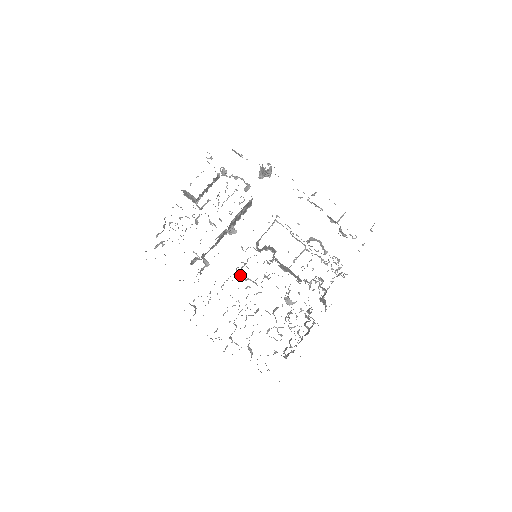
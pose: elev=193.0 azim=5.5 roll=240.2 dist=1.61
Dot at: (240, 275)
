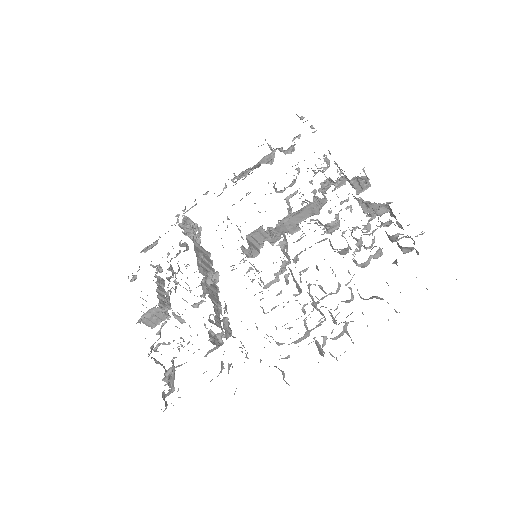
Dot at: (266, 284)
